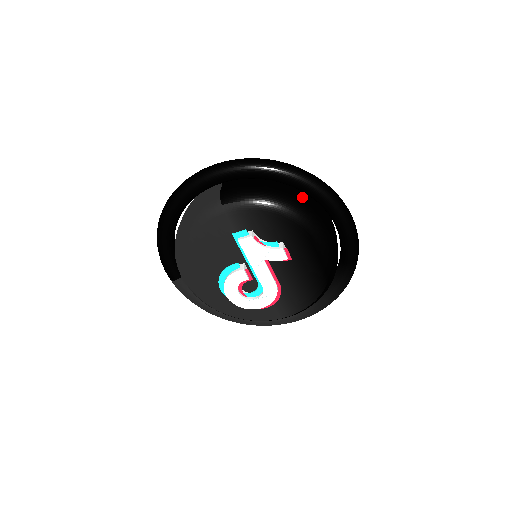
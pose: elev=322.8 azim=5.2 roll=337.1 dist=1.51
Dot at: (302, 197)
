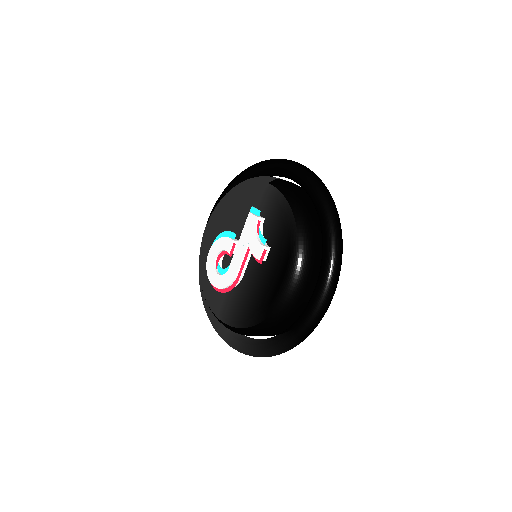
Dot at: (317, 234)
